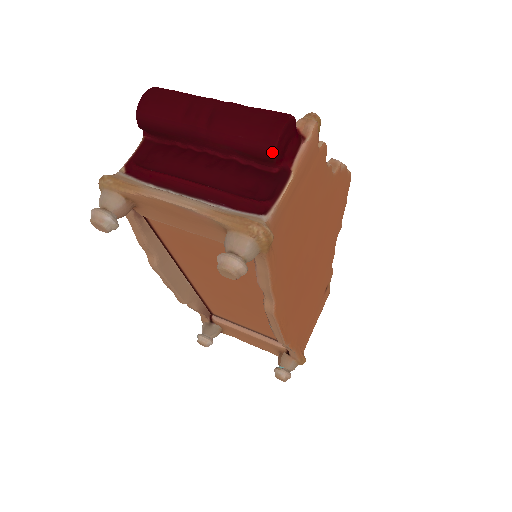
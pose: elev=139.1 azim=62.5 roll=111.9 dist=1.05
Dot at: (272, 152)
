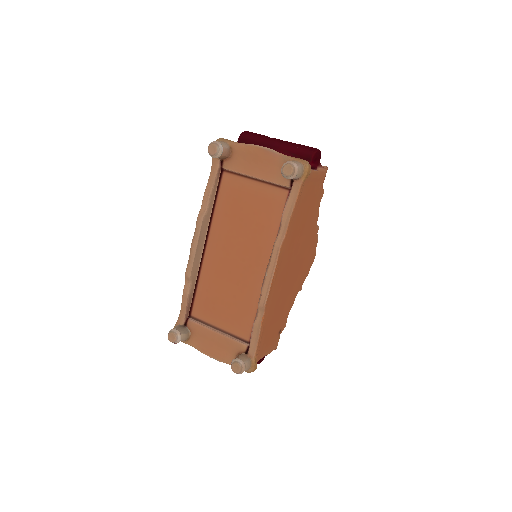
Dot at: (312, 155)
